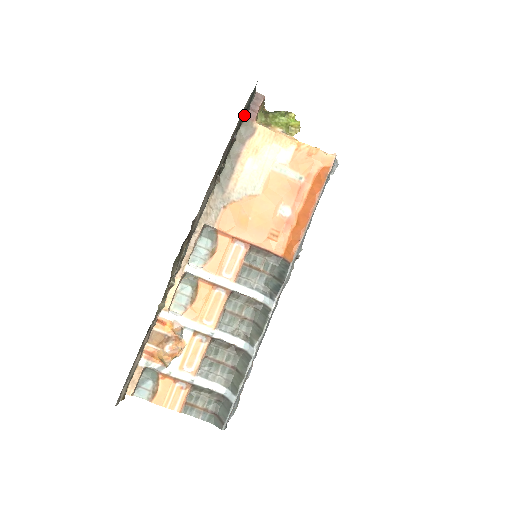
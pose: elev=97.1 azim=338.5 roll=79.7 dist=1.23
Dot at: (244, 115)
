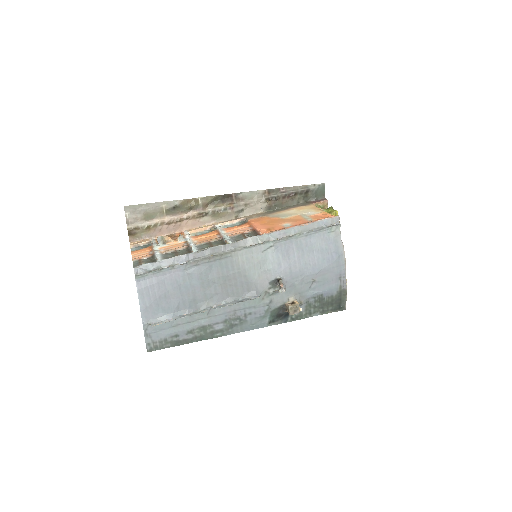
Dot at: (310, 200)
